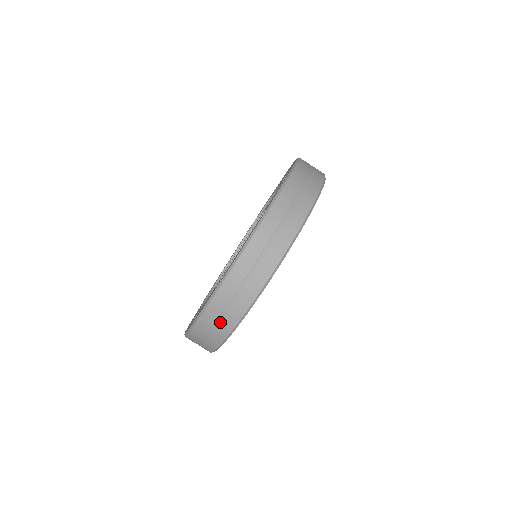
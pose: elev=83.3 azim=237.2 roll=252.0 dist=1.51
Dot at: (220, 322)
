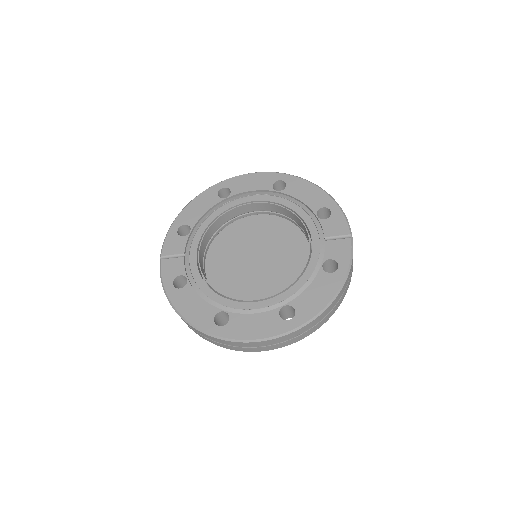
Dot at: (276, 344)
